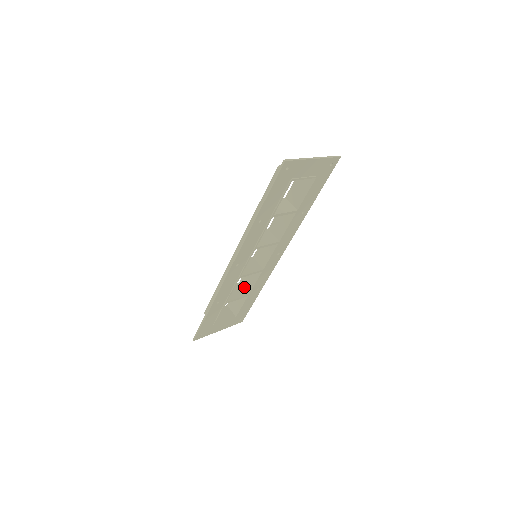
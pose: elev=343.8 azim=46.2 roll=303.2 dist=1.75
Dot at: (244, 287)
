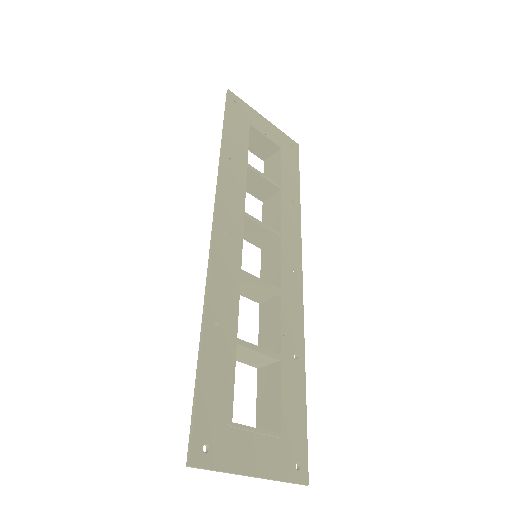
Dot at: occluded
